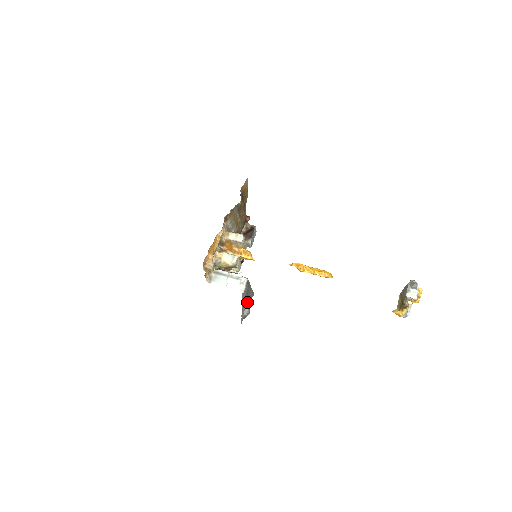
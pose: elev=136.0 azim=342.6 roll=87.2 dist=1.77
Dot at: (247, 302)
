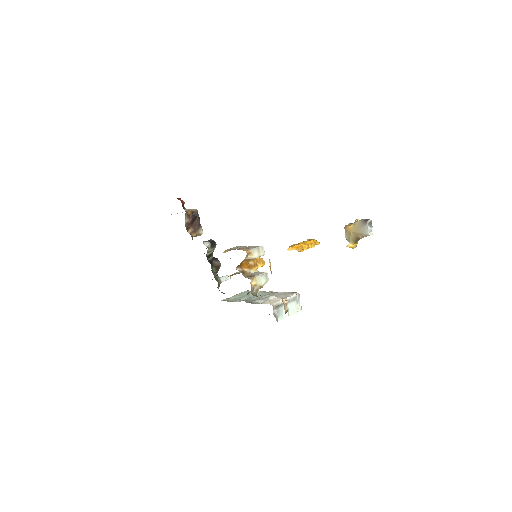
Dot at: occluded
